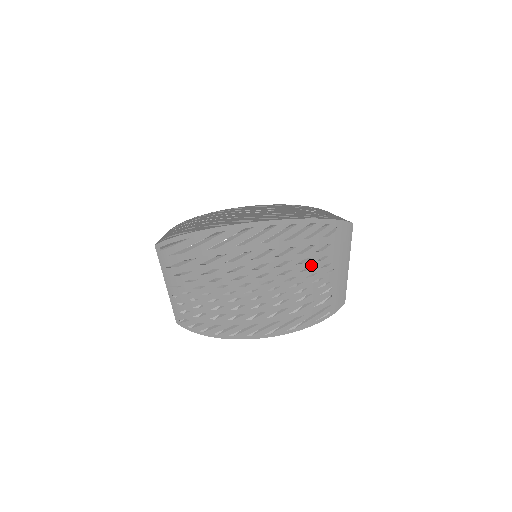
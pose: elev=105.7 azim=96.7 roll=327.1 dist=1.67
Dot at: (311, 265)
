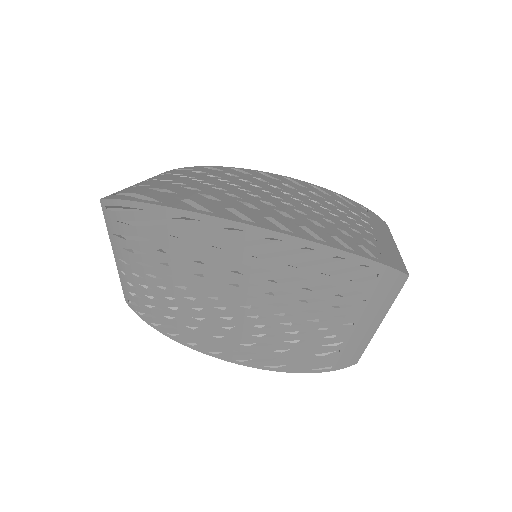
Dot at: (321, 308)
